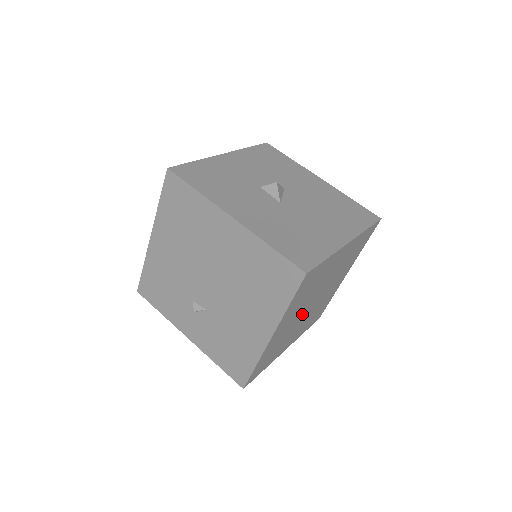
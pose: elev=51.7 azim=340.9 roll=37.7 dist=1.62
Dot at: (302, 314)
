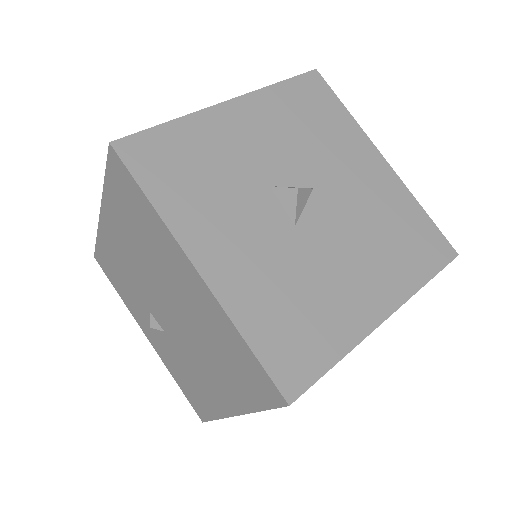
Dot at: occluded
